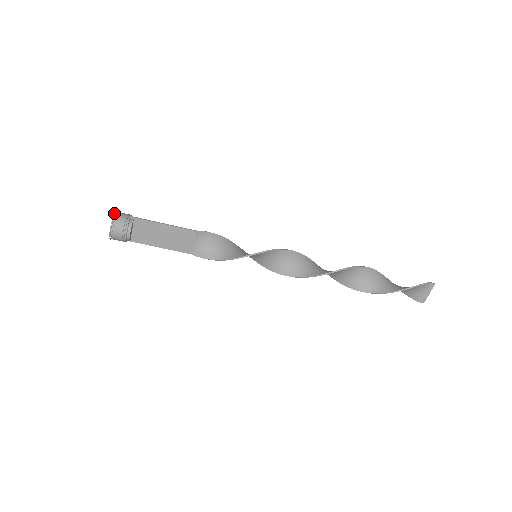
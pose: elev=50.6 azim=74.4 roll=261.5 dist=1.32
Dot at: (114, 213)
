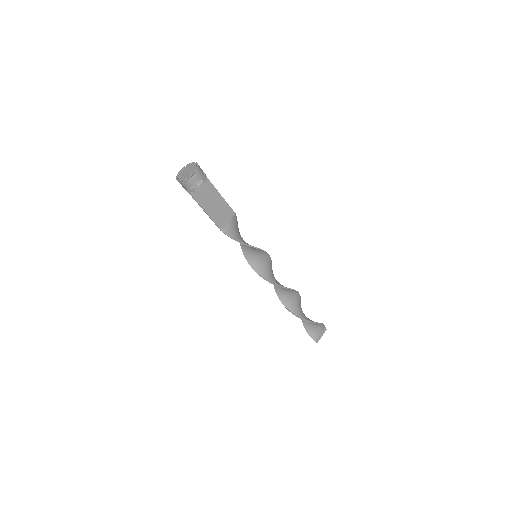
Dot at: (196, 162)
